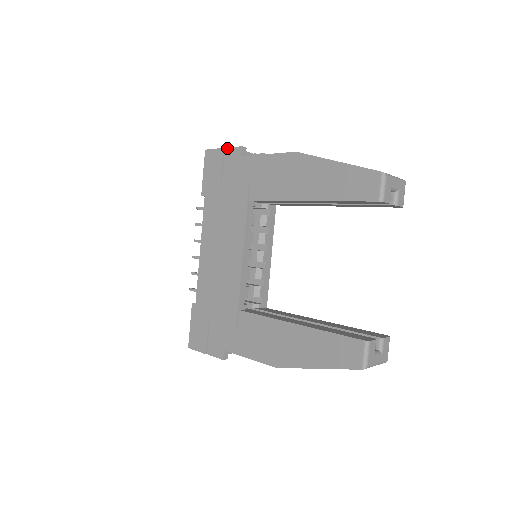
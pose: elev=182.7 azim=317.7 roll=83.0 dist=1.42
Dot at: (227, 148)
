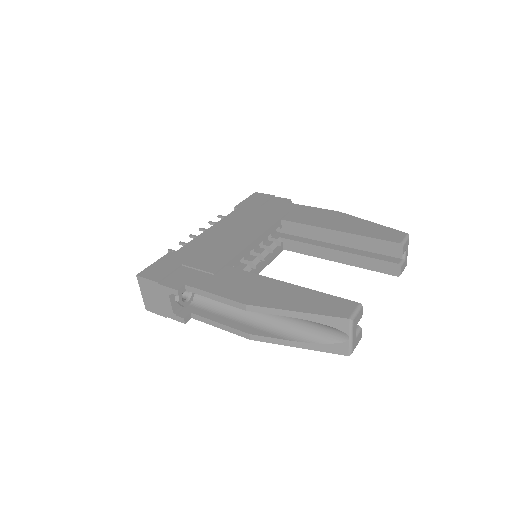
Dot at: (277, 197)
